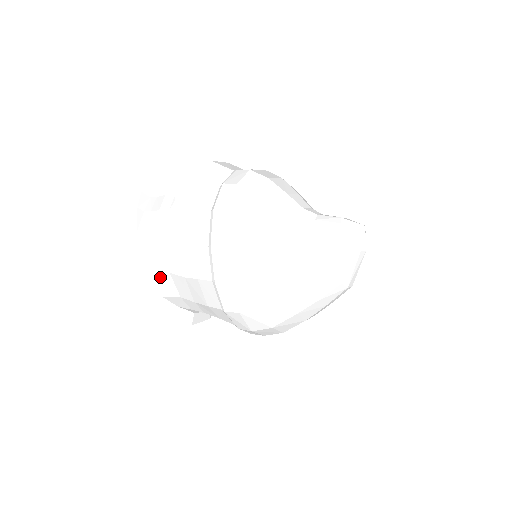
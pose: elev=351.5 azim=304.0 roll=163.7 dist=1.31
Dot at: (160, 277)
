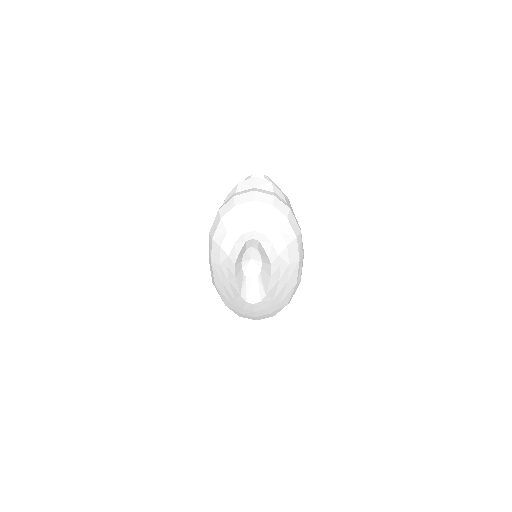
Dot at: occluded
